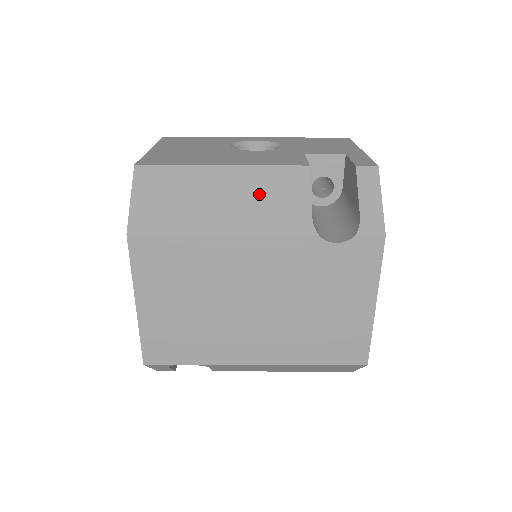
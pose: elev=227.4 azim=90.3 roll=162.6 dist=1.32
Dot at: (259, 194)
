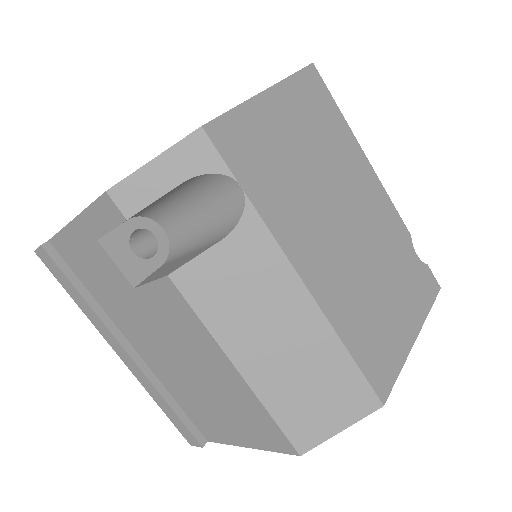
Dot at: occluded
